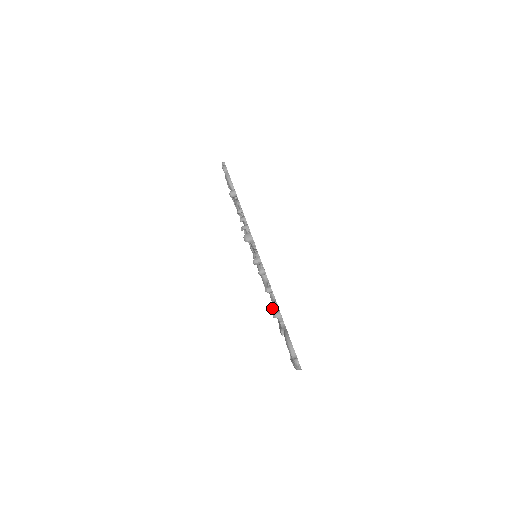
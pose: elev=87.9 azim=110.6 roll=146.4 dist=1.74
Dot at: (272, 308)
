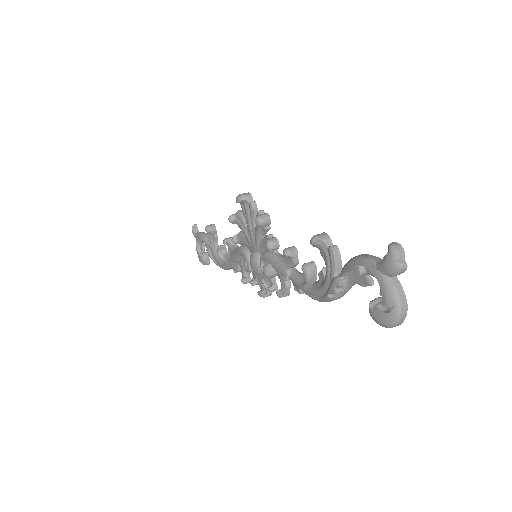
Dot at: (303, 267)
